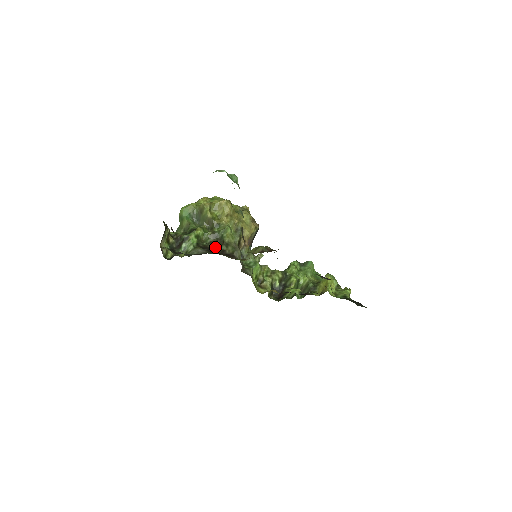
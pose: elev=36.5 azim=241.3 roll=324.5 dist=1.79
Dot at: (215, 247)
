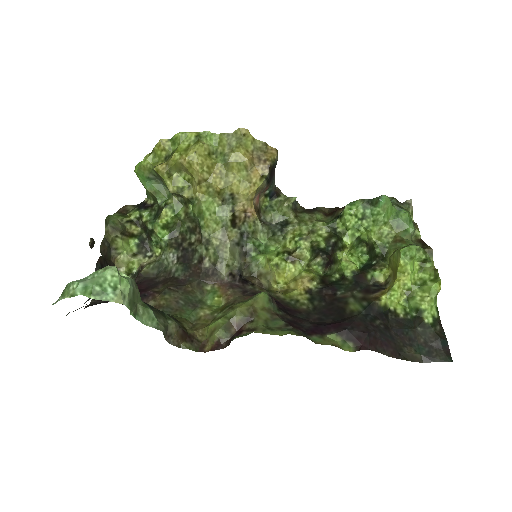
Dot at: (194, 243)
